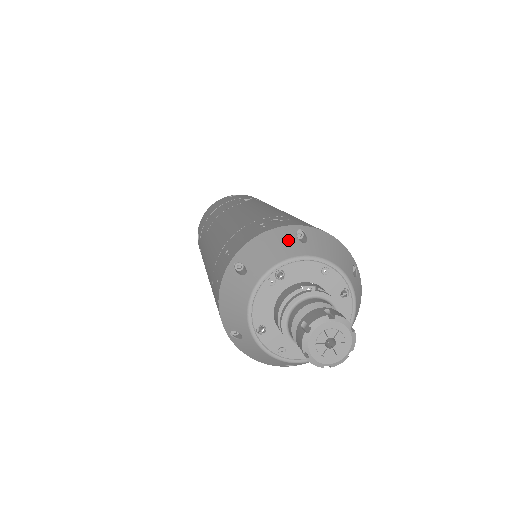
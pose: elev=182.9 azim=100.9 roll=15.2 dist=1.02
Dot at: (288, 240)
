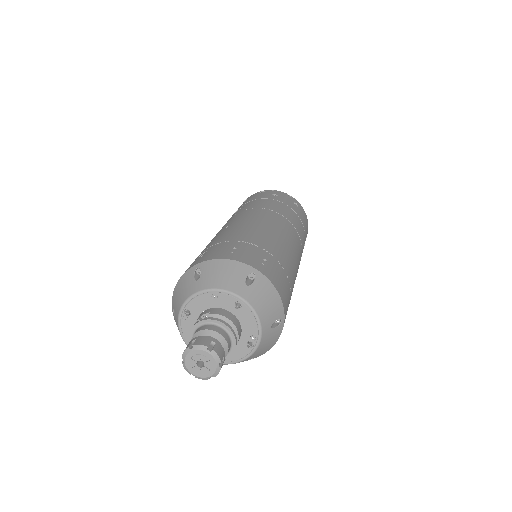
Dot at: (188, 282)
